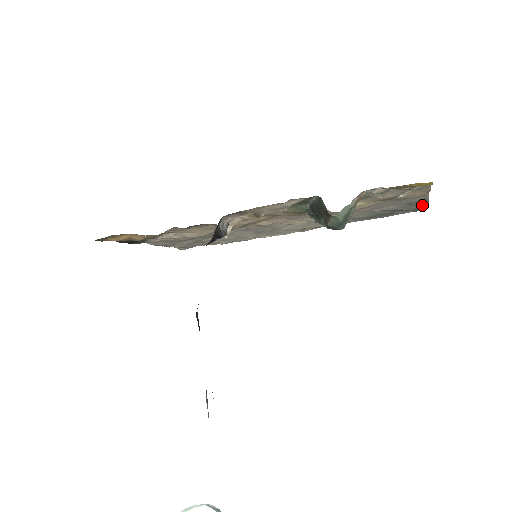
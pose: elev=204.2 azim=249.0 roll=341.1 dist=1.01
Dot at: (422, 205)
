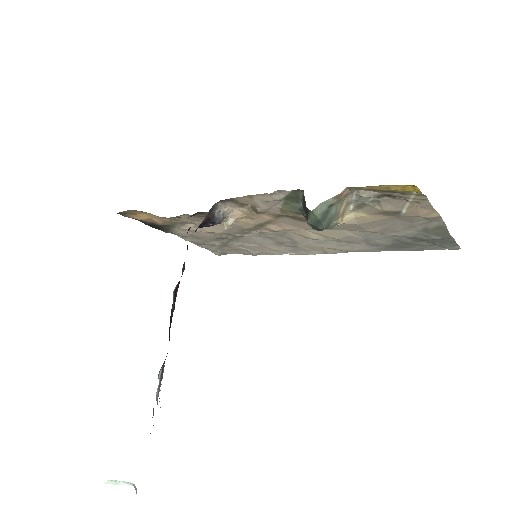
Dot at: (444, 236)
